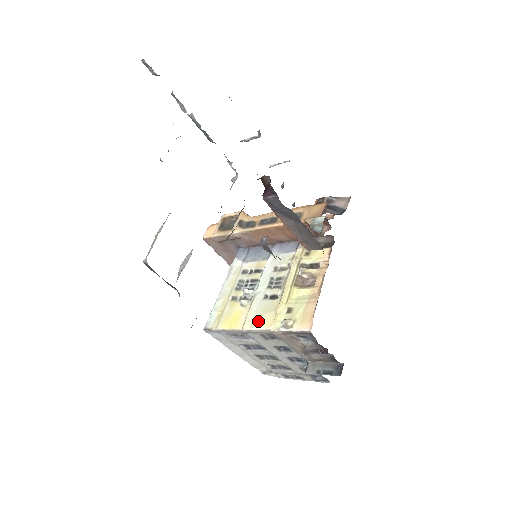
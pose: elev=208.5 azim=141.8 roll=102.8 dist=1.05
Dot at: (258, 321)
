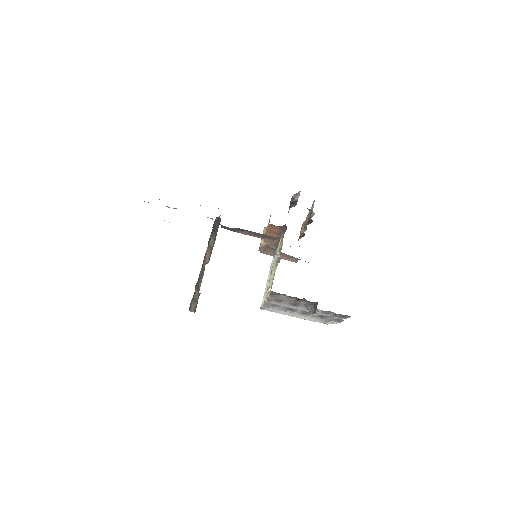
Dot at: occluded
